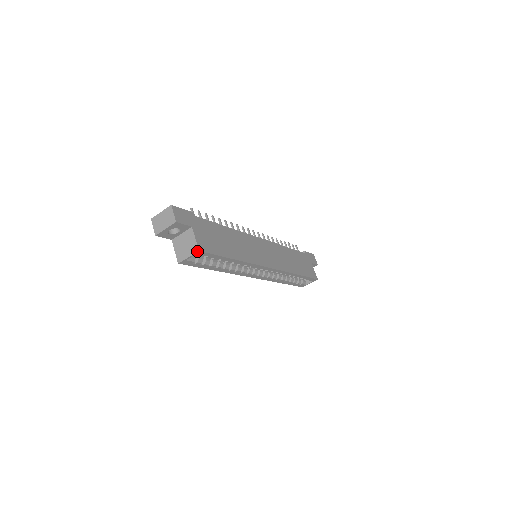
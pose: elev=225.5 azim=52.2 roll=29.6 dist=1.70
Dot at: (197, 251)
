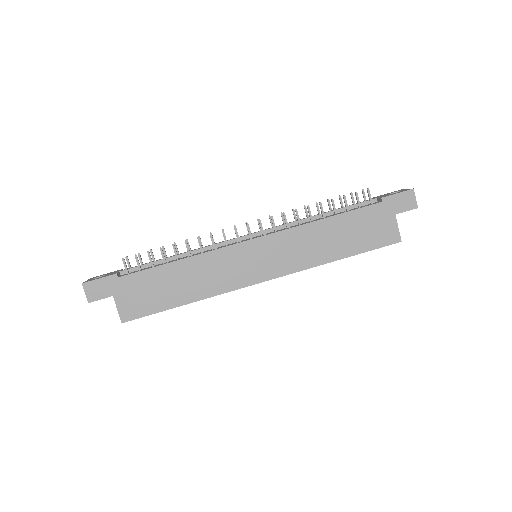
Dot at: (122, 322)
